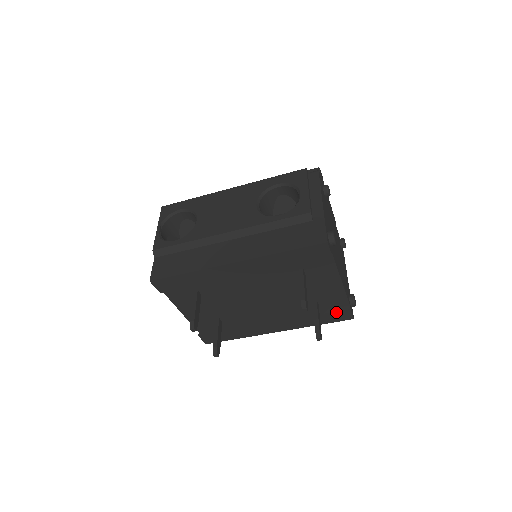
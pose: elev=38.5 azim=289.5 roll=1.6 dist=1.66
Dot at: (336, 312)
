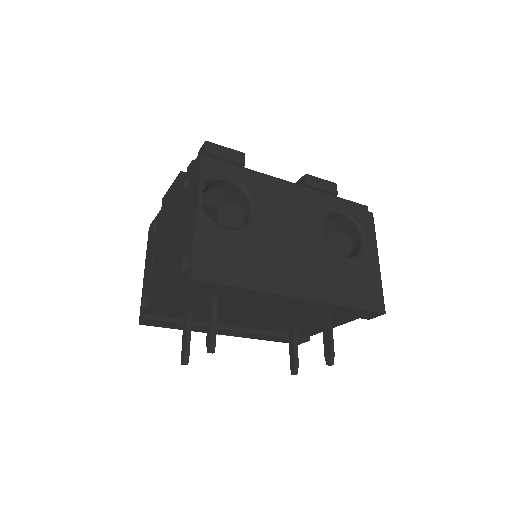
Dot at: occluded
